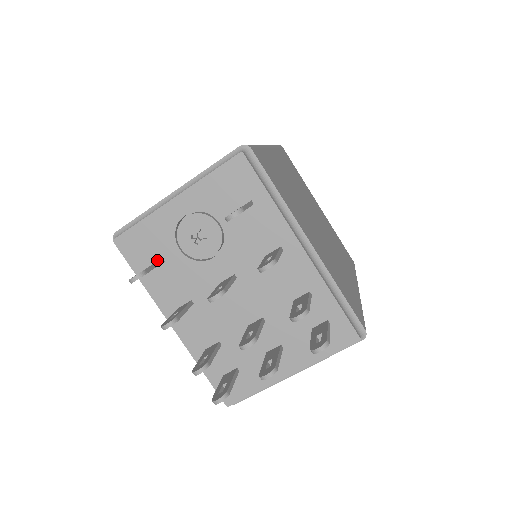
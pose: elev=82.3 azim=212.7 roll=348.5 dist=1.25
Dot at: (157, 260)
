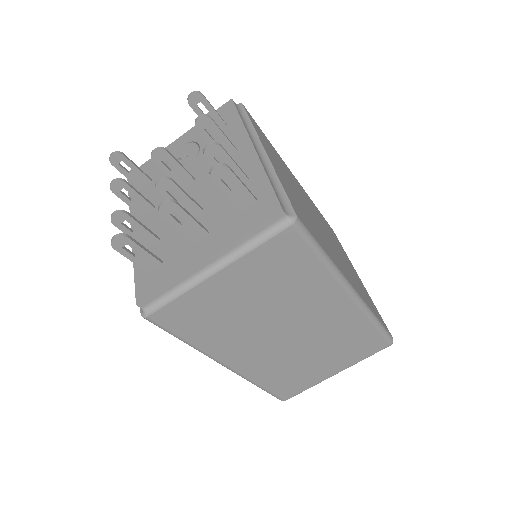
Dot at: (147, 182)
